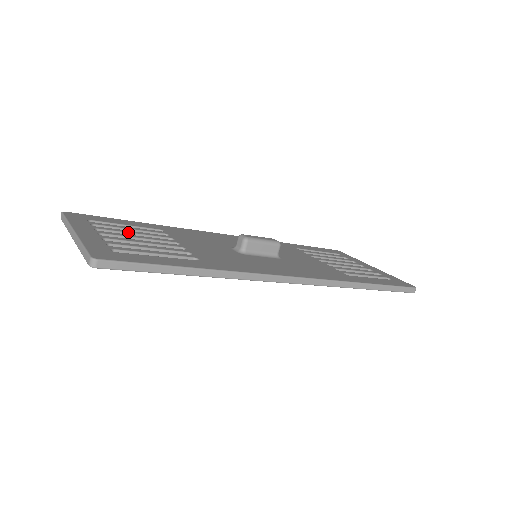
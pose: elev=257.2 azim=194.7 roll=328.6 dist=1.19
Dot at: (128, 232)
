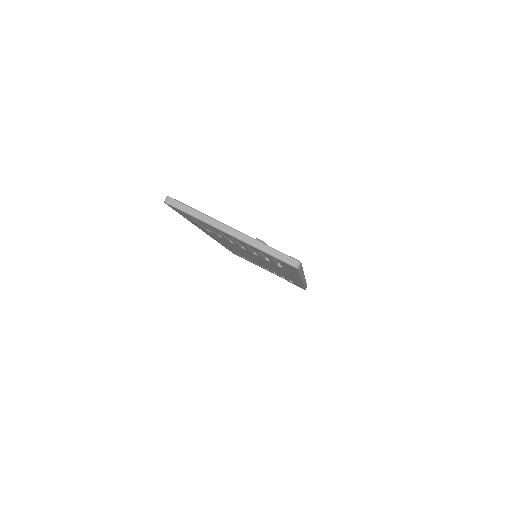
Dot at: occluded
